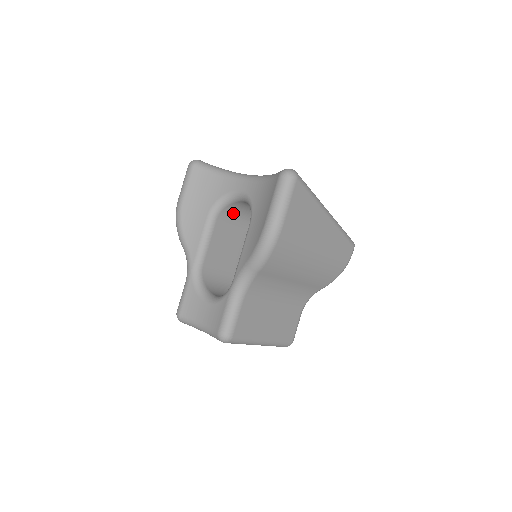
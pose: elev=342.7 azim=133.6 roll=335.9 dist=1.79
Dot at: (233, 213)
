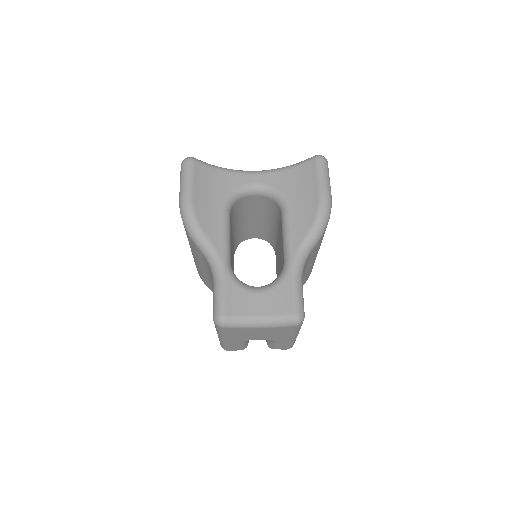
Dot at: (234, 212)
